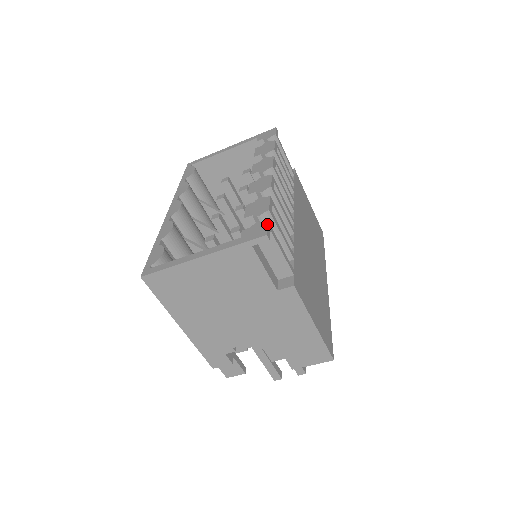
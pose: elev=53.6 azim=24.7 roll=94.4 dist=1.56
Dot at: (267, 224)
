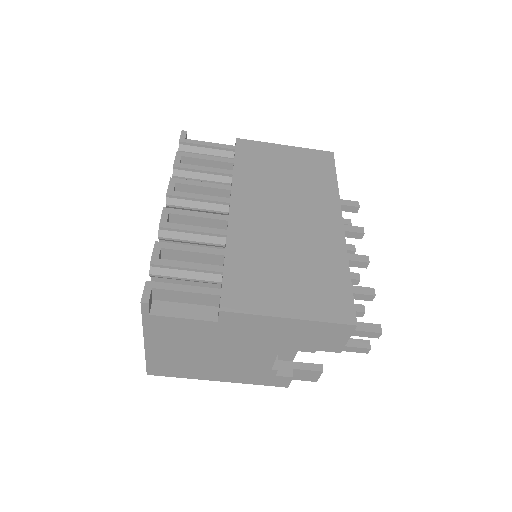
Dot at: (144, 286)
